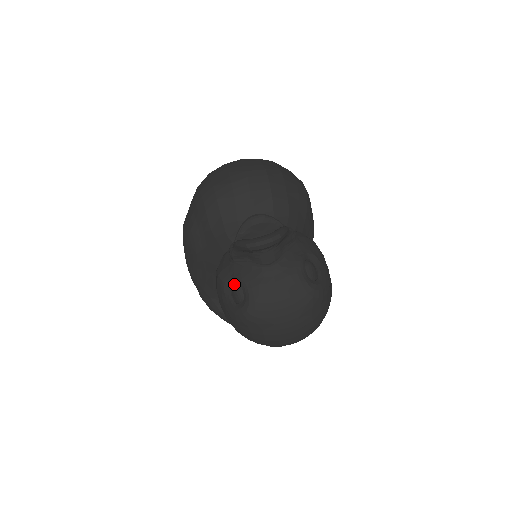
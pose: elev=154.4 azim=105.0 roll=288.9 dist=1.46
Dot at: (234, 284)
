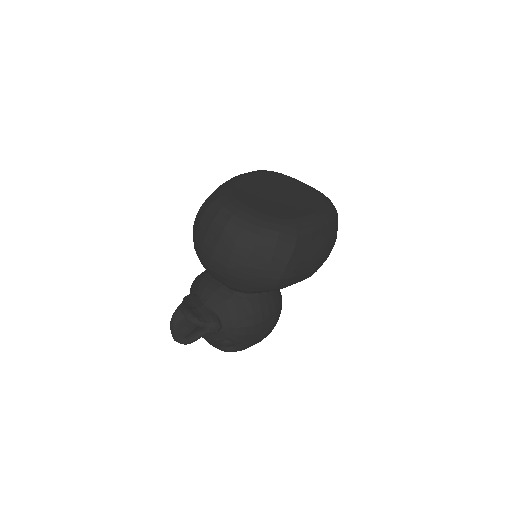
Dot at: occluded
